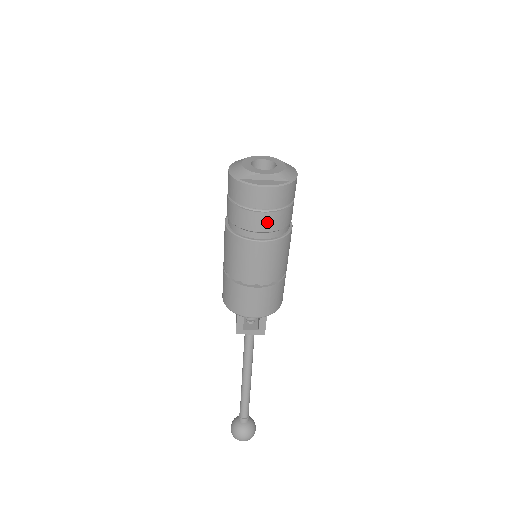
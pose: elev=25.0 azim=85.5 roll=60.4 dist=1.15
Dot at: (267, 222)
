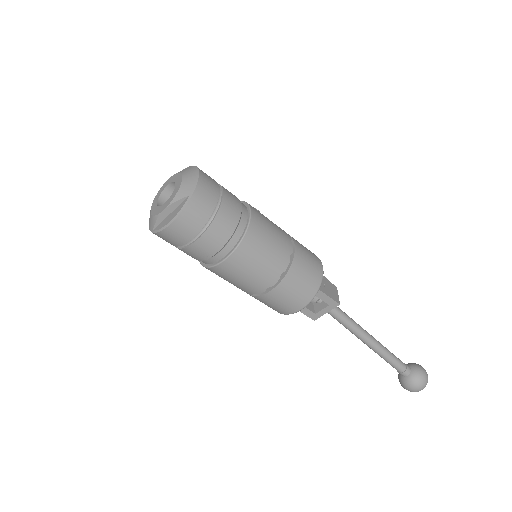
Dot at: (210, 243)
